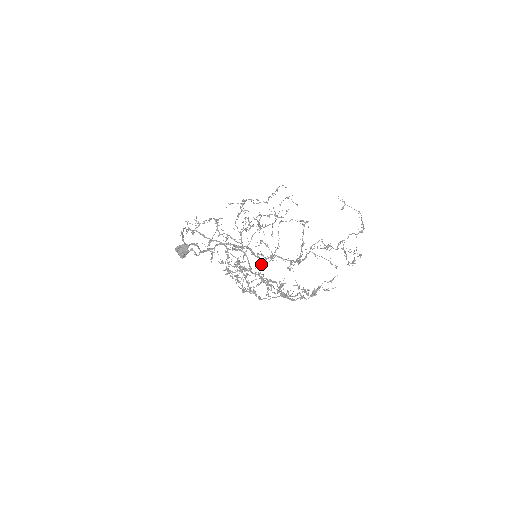
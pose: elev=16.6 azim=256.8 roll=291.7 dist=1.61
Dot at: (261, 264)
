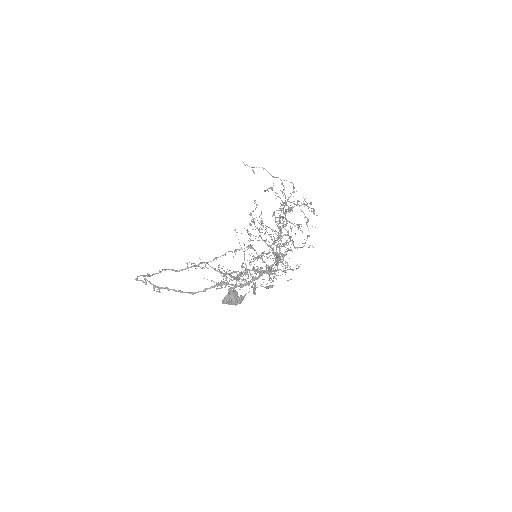
Dot at: (281, 259)
